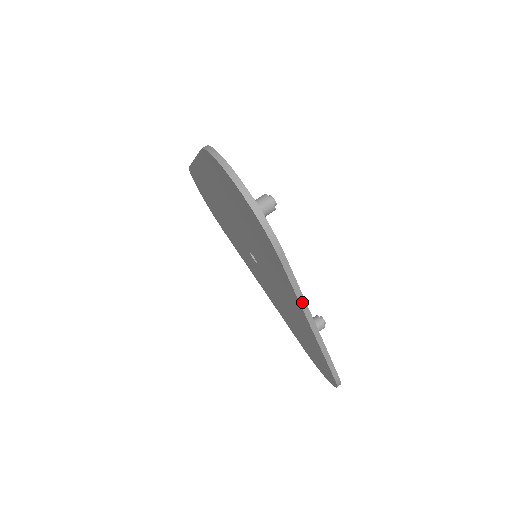
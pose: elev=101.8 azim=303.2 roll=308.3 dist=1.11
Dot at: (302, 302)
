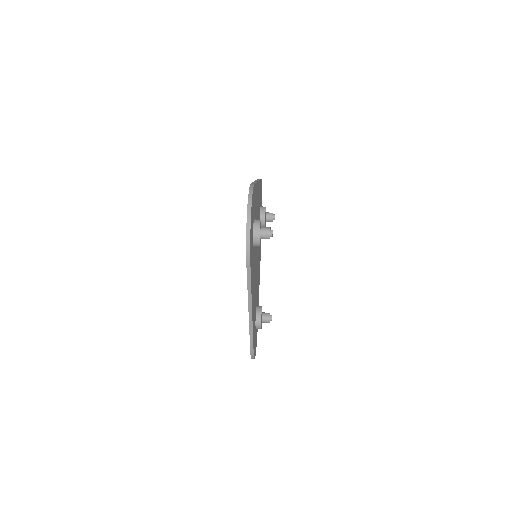
Dot at: (249, 295)
